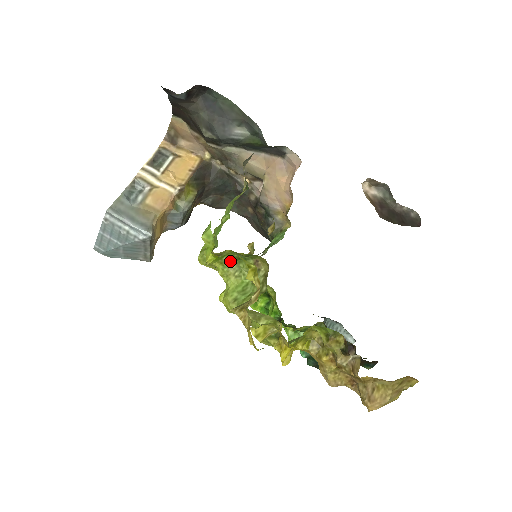
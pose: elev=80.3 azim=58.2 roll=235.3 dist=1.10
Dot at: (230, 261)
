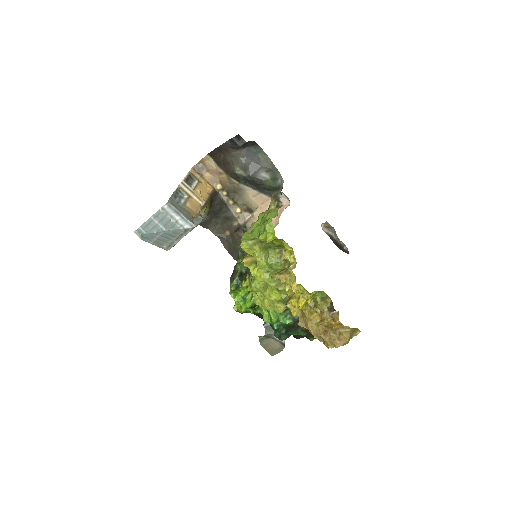
Dot at: (265, 248)
